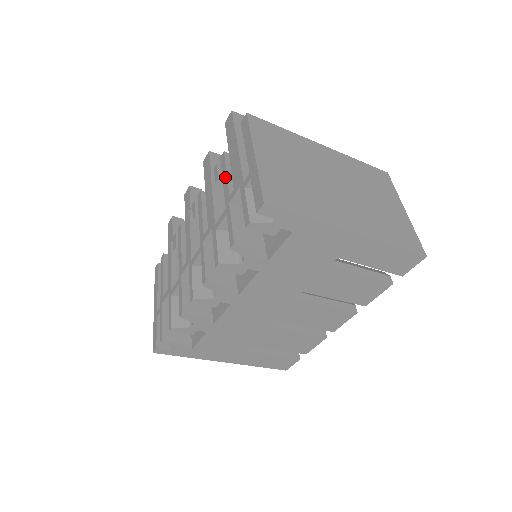
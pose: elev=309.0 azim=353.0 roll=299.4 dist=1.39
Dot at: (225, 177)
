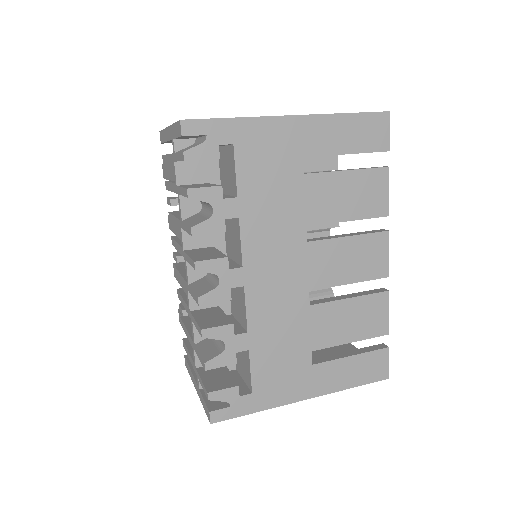
Dot at: (170, 185)
